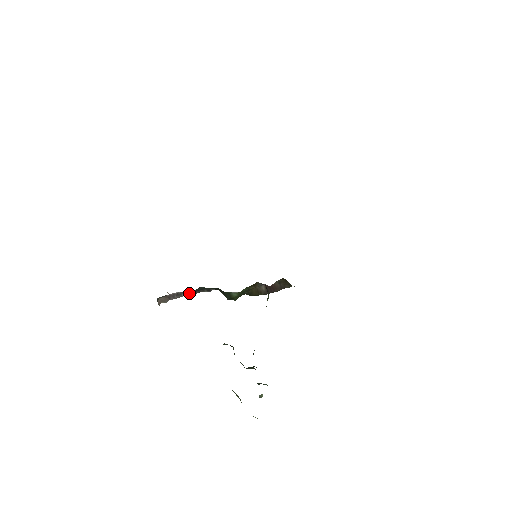
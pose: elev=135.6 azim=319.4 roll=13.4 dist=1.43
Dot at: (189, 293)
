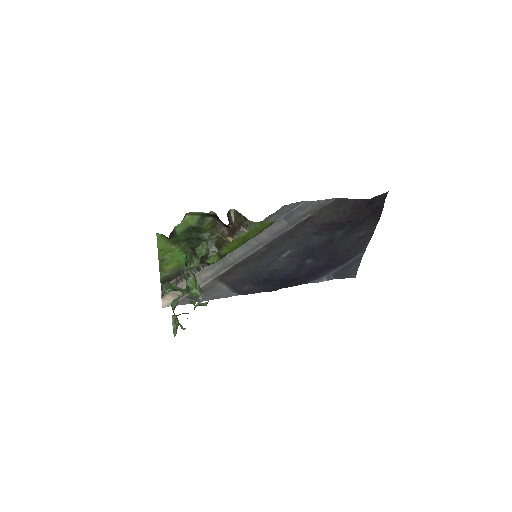
Dot at: occluded
